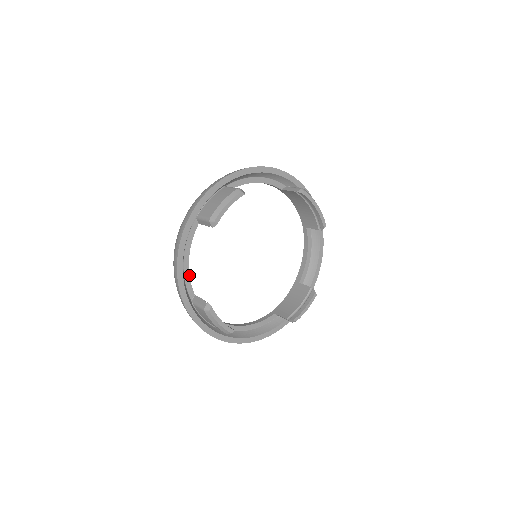
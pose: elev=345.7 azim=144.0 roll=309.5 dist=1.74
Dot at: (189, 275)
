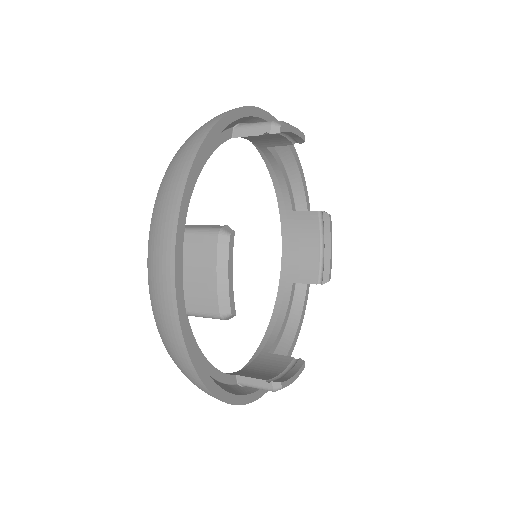
Dot at: (194, 186)
